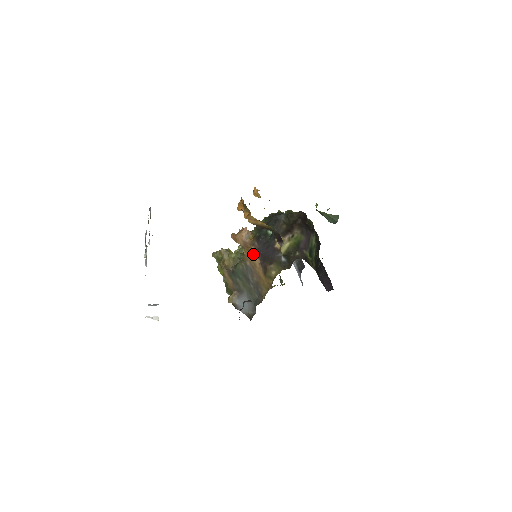
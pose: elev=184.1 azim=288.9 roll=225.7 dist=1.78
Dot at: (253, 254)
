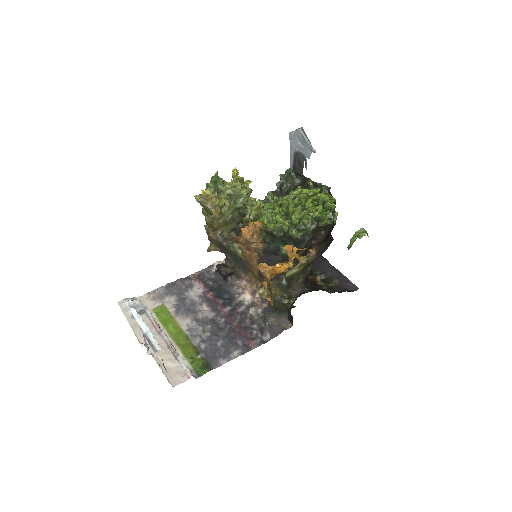
Dot at: (254, 262)
